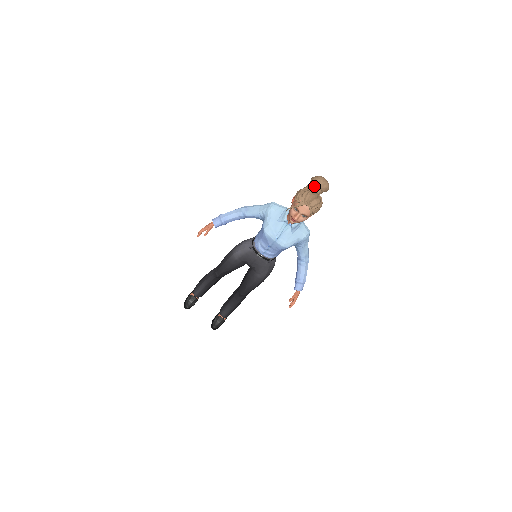
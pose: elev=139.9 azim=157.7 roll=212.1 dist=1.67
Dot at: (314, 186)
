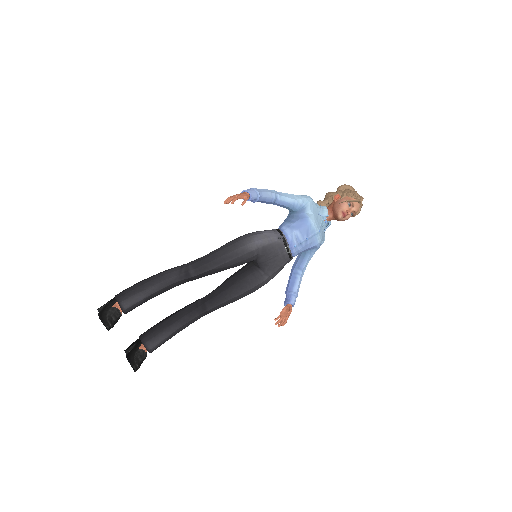
Dot at: occluded
